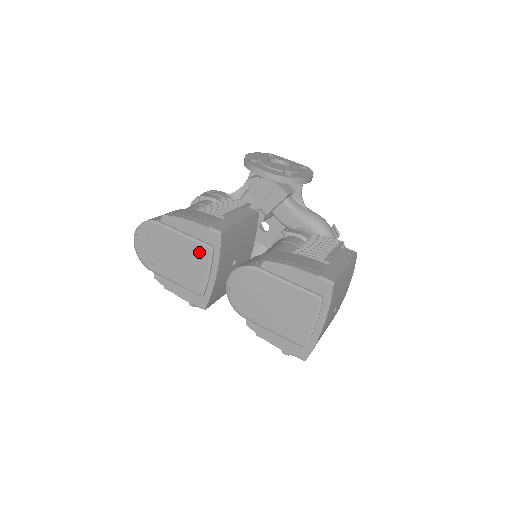
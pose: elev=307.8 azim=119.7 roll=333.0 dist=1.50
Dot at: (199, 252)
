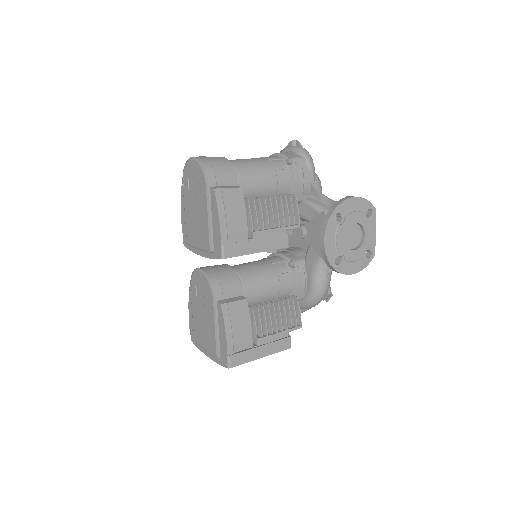
Dot at: (205, 238)
